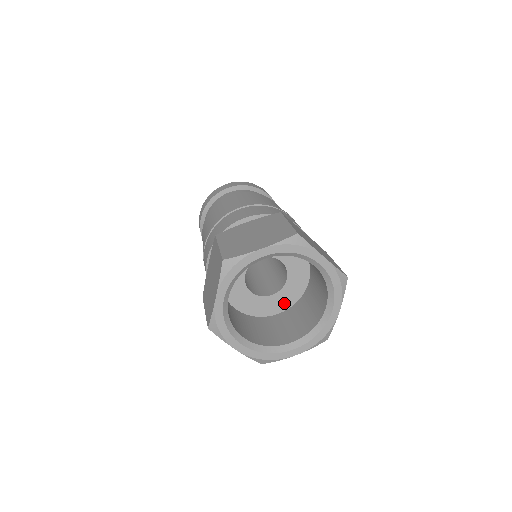
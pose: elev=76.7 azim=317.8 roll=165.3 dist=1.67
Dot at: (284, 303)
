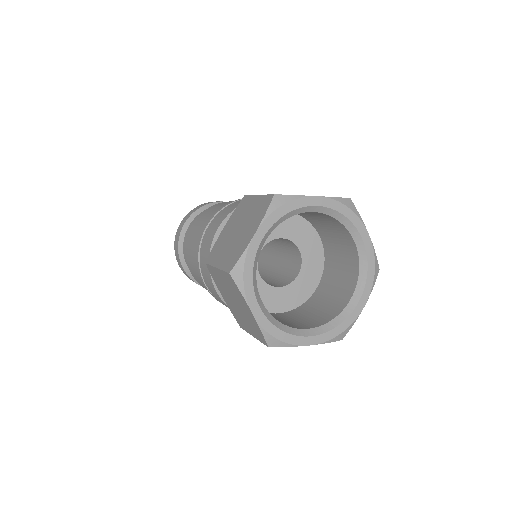
Dot at: (288, 302)
